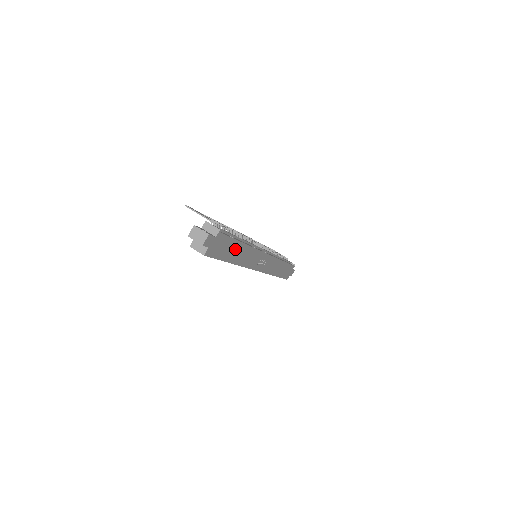
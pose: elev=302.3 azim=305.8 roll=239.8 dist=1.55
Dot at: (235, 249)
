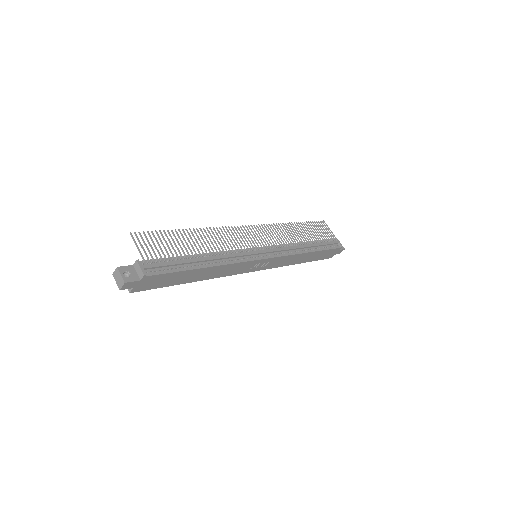
Dot at: (190, 274)
